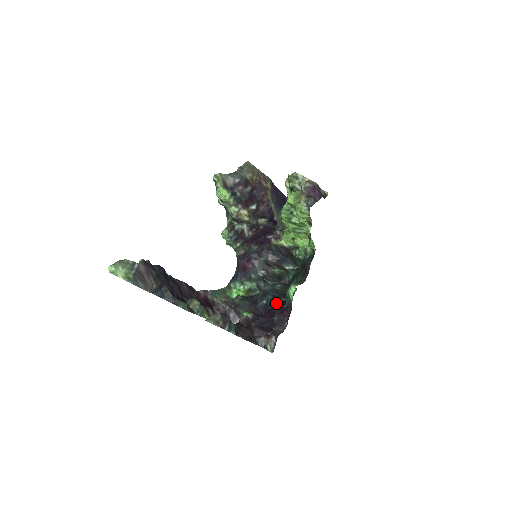
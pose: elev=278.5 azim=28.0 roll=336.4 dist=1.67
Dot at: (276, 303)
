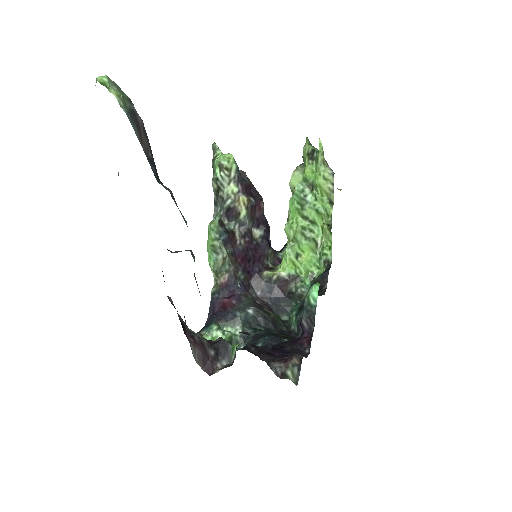
Dot at: (280, 341)
